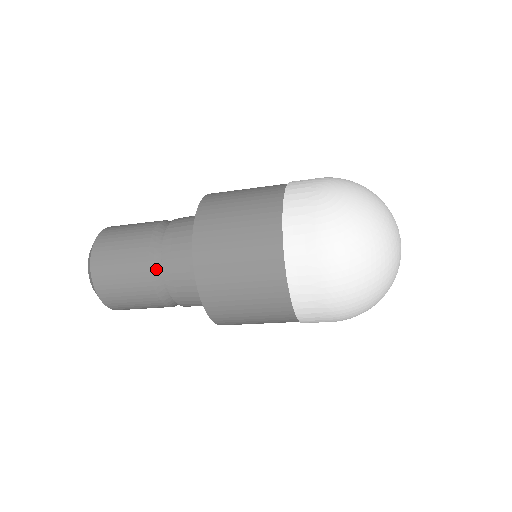
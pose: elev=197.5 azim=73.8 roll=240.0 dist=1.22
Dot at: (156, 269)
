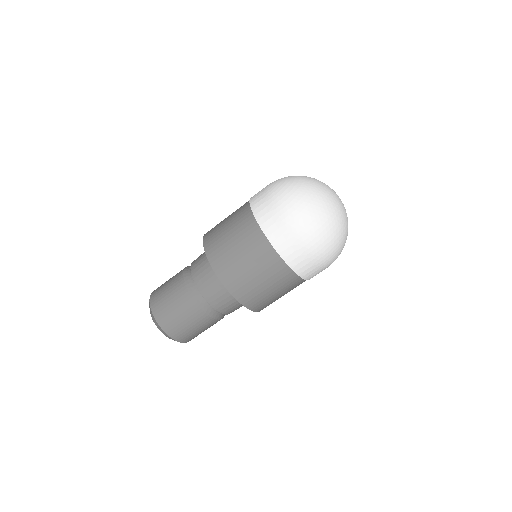
Dot at: (192, 288)
